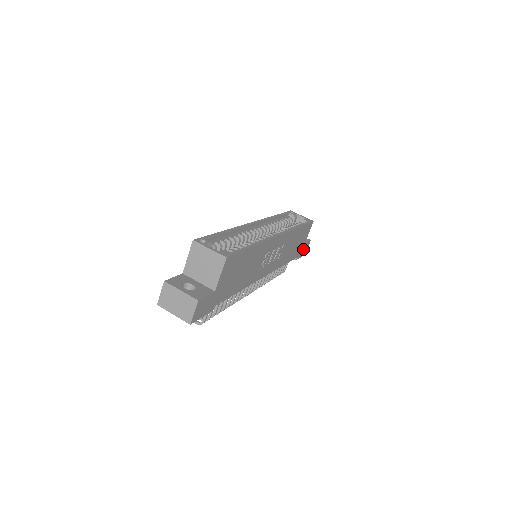
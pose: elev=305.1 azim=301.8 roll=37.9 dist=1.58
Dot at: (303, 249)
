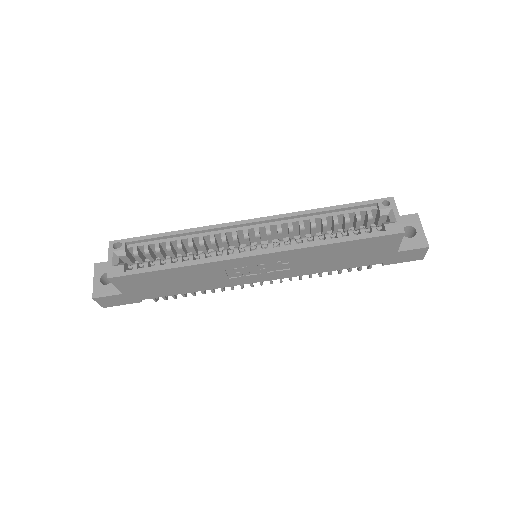
Dot at: (403, 255)
